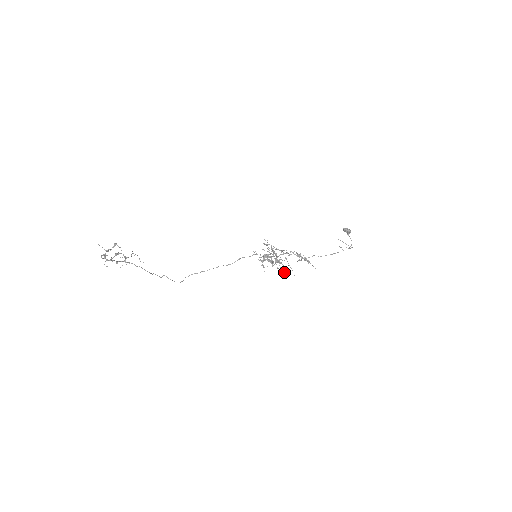
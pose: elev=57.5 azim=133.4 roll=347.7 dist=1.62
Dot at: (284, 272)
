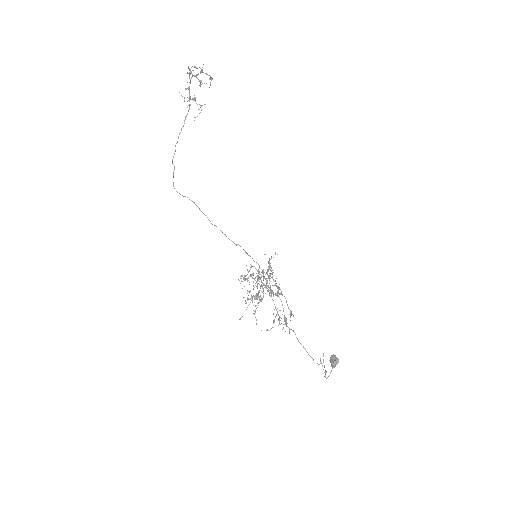
Dot at: occluded
